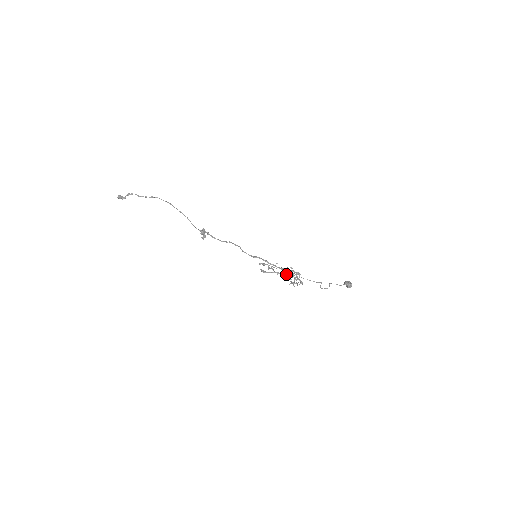
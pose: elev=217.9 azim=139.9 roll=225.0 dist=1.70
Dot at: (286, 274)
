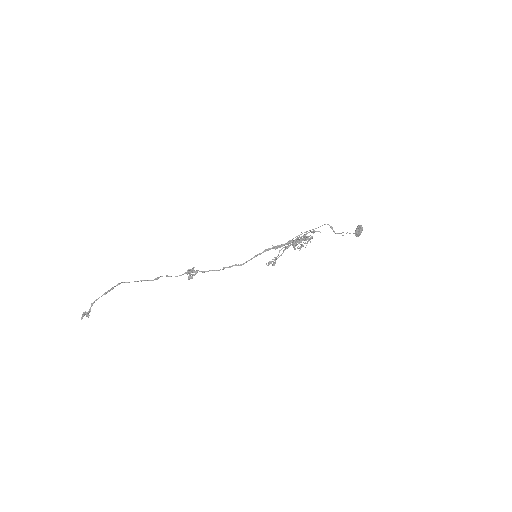
Dot at: (294, 240)
